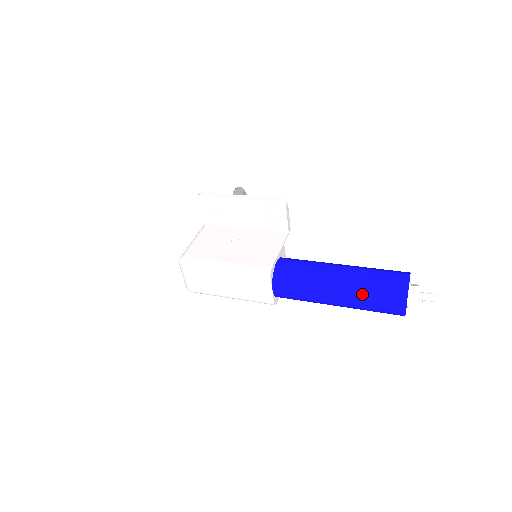
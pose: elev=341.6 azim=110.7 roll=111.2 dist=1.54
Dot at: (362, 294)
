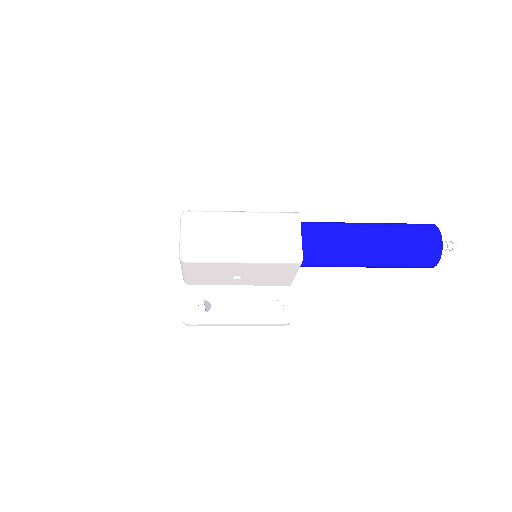
Dot at: (396, 227)
